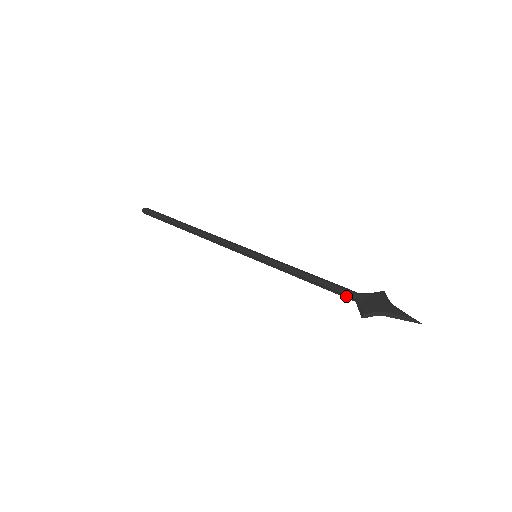
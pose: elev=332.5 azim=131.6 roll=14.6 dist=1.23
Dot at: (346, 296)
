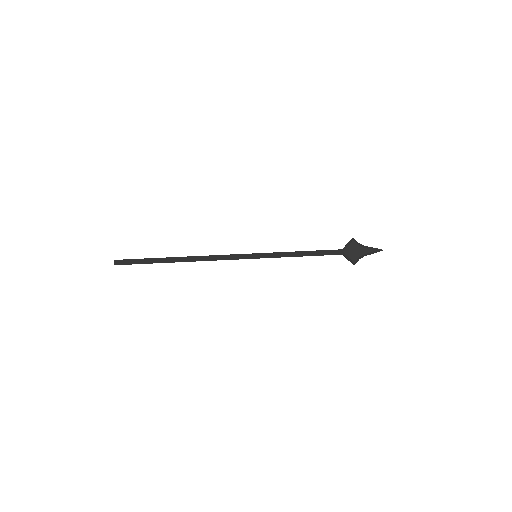
Dot at: occluded
